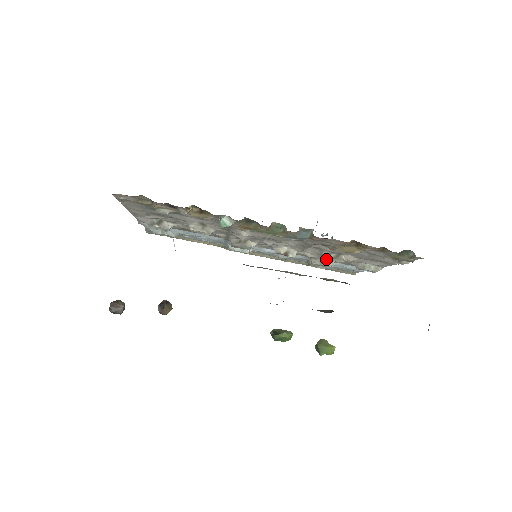
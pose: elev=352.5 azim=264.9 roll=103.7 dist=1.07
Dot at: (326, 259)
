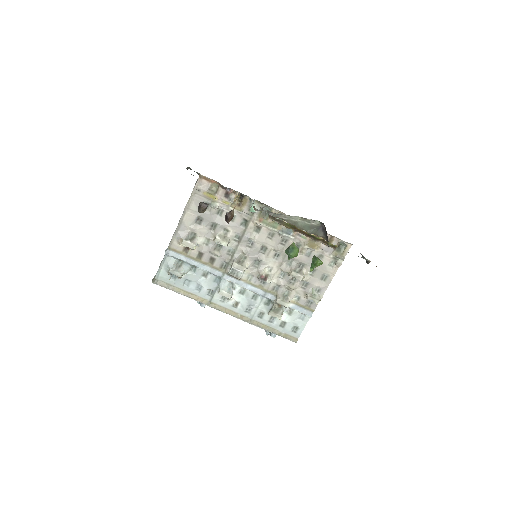
Dot at: (293, 274)
